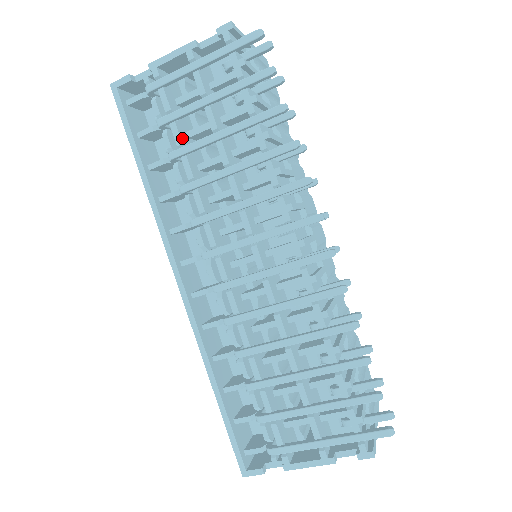
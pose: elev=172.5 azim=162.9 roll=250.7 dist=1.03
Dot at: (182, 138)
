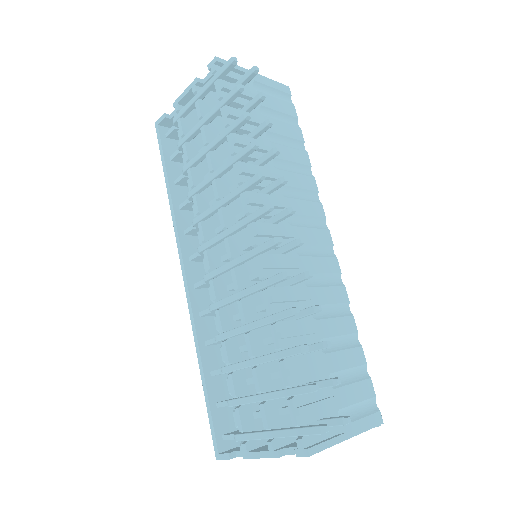
Dot at: (190, 155)
